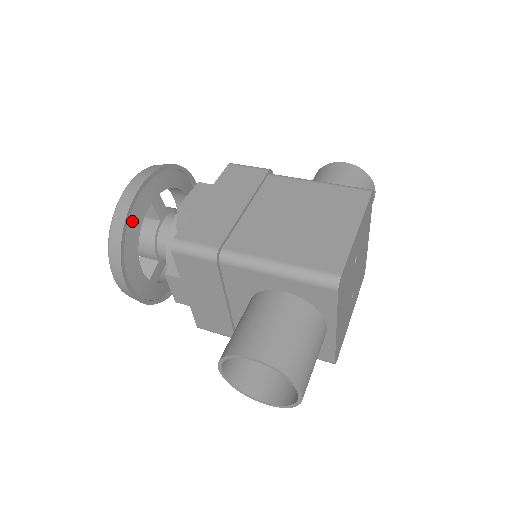
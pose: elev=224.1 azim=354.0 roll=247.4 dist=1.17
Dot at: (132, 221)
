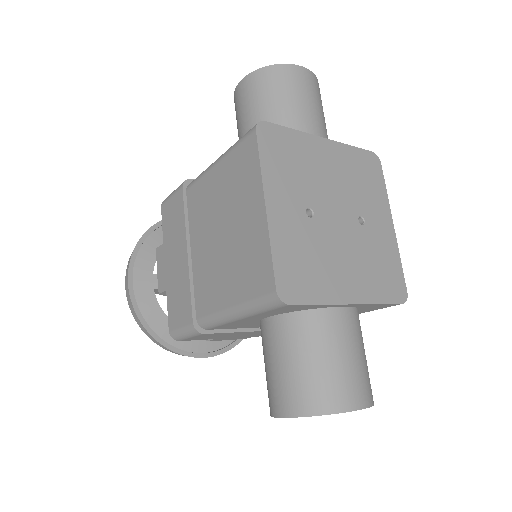
Dot at: (153, 320)
